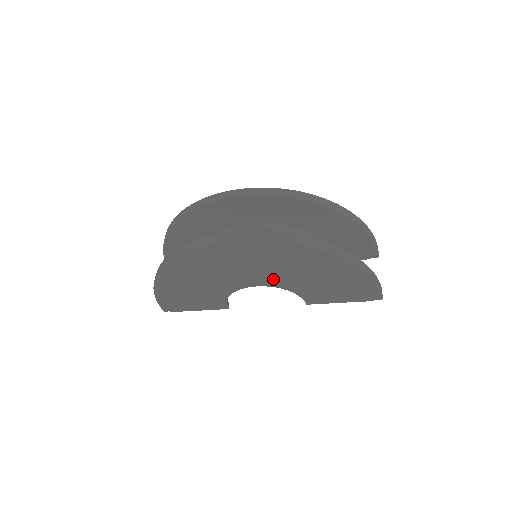
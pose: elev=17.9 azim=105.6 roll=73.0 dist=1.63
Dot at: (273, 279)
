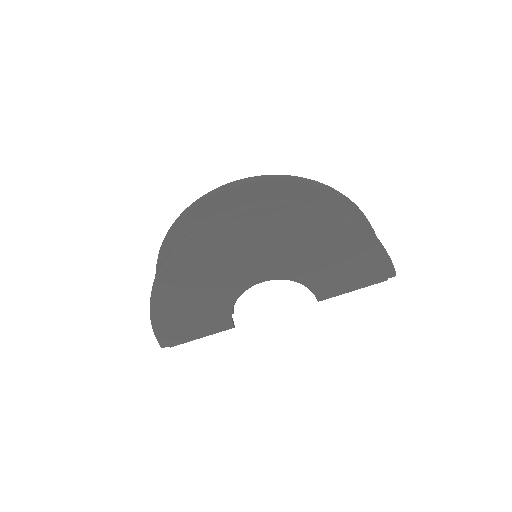
Dot at: (279, 266)
